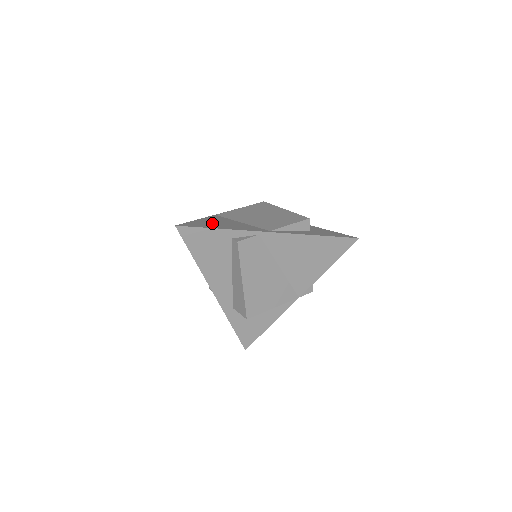
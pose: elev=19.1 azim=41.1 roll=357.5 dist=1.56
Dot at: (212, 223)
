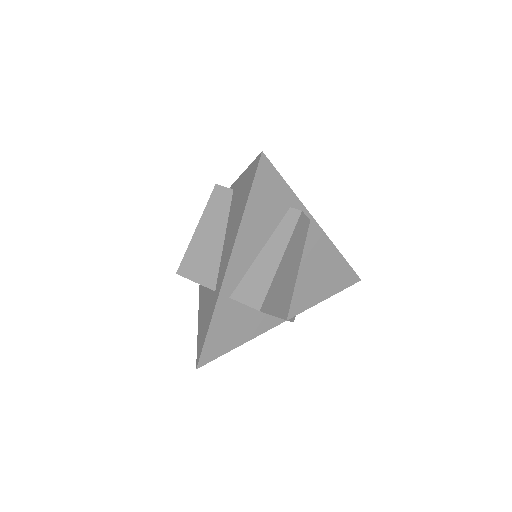
Dot at: occluded
